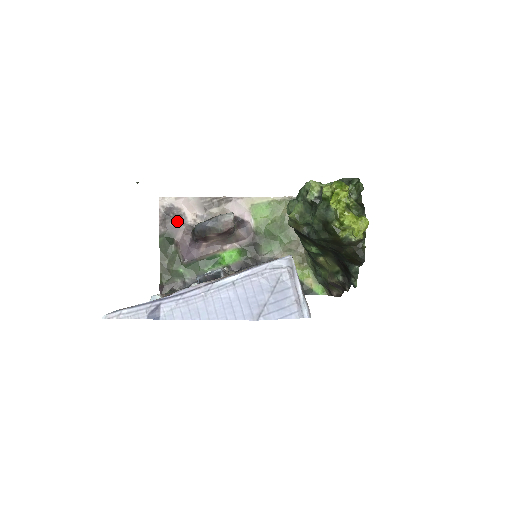
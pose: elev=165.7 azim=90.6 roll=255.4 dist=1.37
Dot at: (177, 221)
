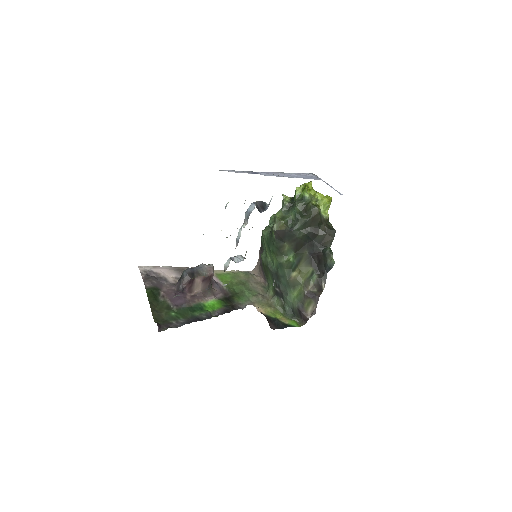
Dot at: (159, 281)
